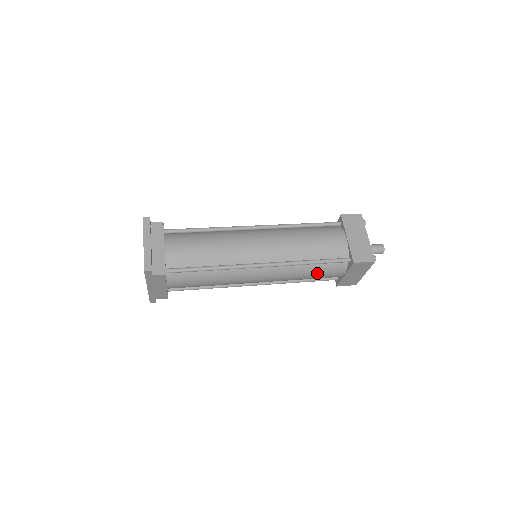
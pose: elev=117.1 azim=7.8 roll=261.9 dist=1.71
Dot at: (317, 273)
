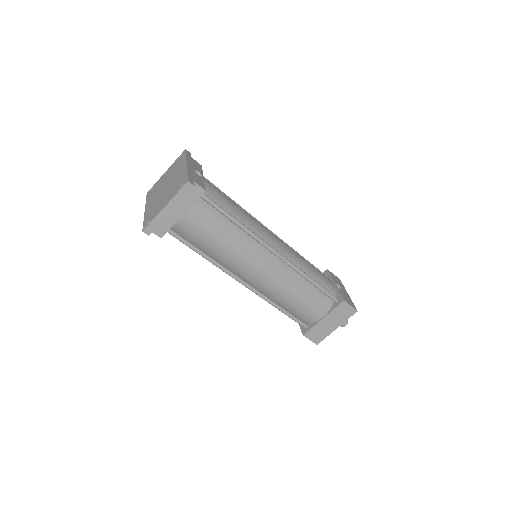
Dot at: occluded
